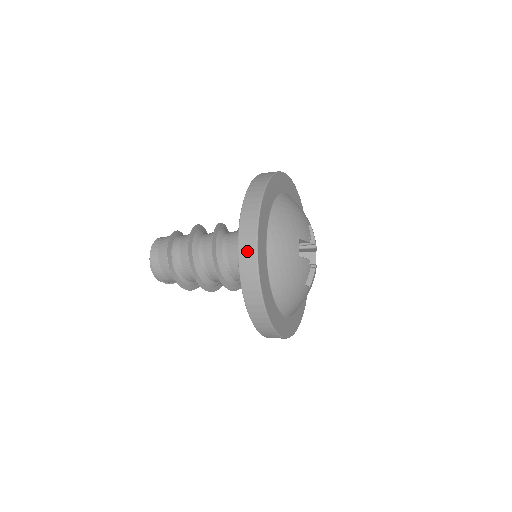
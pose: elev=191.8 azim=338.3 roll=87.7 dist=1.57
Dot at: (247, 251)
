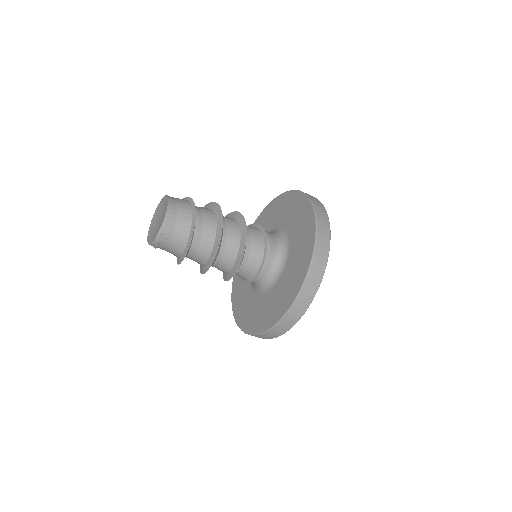
Dot at: (317, 269)
